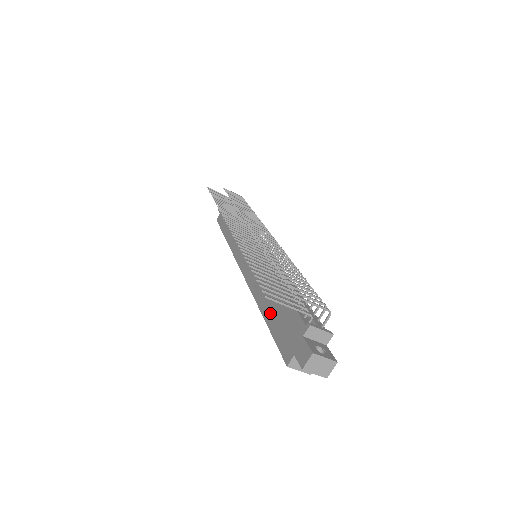
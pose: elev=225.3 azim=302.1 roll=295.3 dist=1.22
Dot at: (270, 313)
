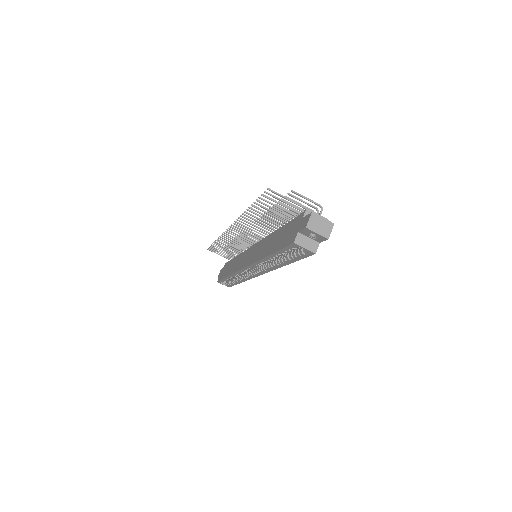
Dot at: (274, 246)
